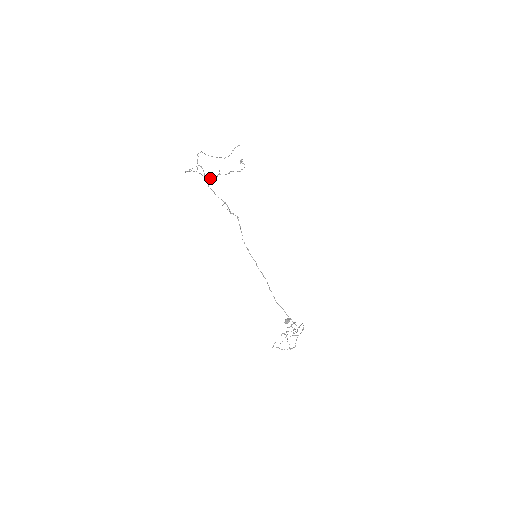
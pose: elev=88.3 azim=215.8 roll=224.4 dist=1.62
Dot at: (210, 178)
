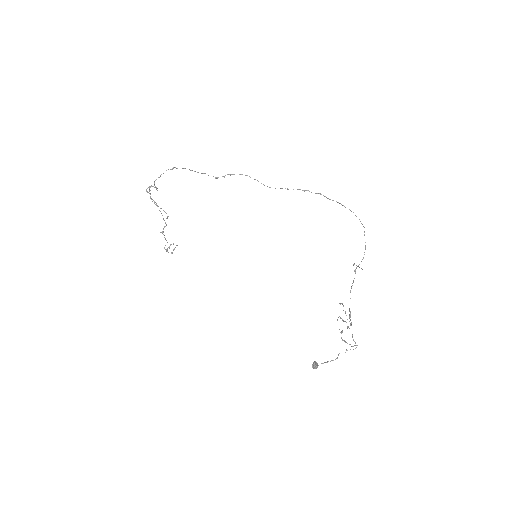
Dot at: (163, 218)
